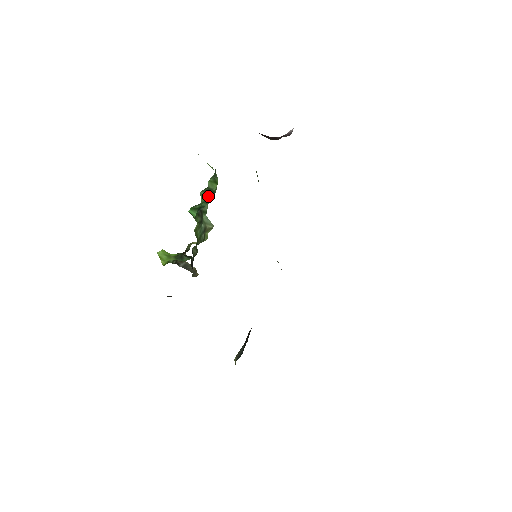
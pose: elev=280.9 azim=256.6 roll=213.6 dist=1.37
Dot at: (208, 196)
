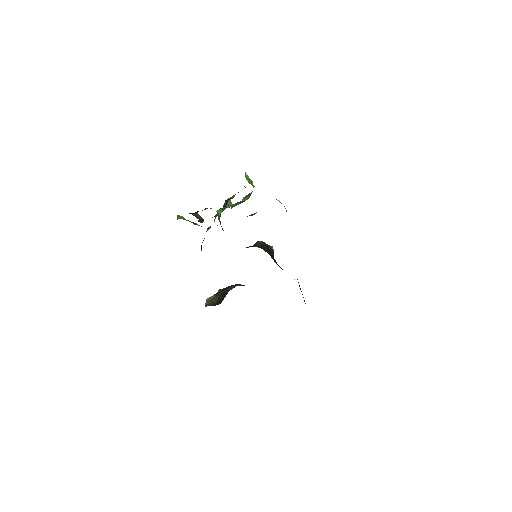
Dot at: (238, 204)
